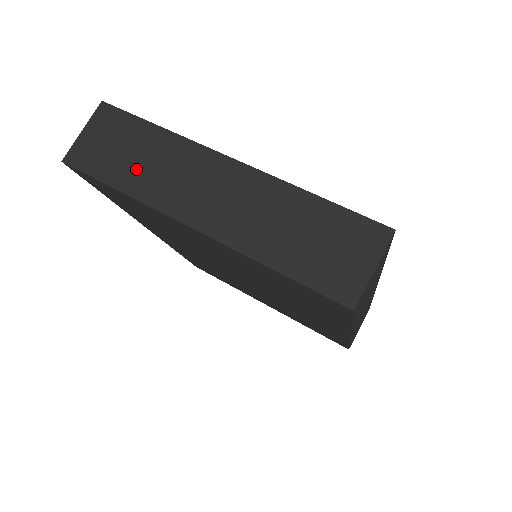
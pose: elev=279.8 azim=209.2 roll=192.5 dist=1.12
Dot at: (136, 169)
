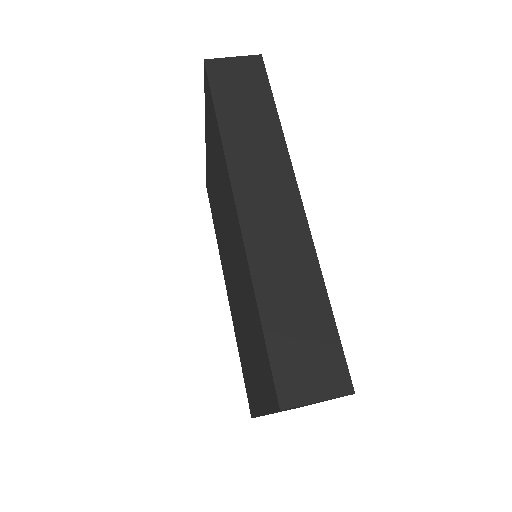
Dot at: occluded
